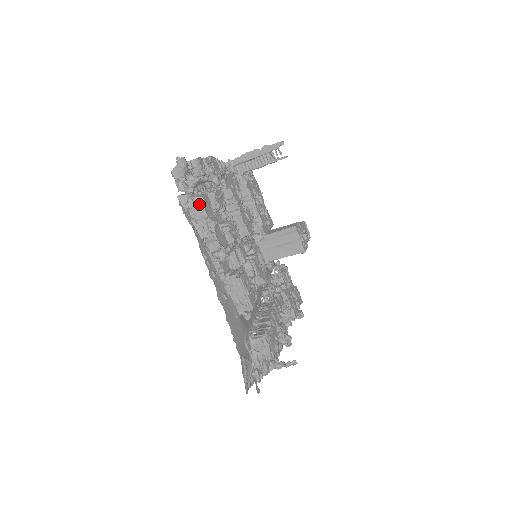
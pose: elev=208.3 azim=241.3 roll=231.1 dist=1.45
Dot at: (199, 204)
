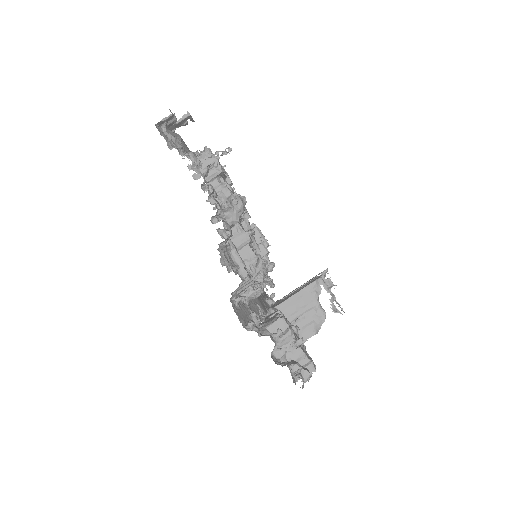
Dot at: occluded
